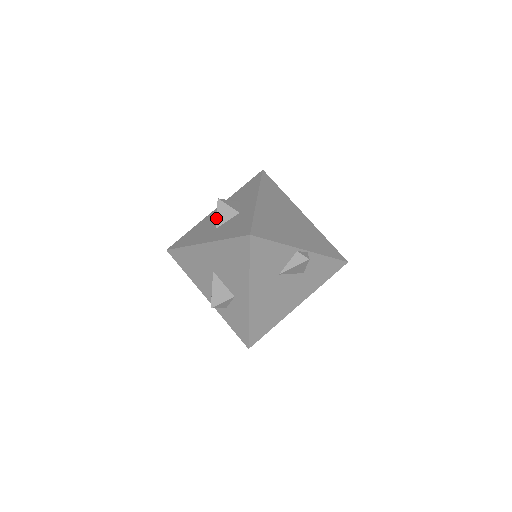
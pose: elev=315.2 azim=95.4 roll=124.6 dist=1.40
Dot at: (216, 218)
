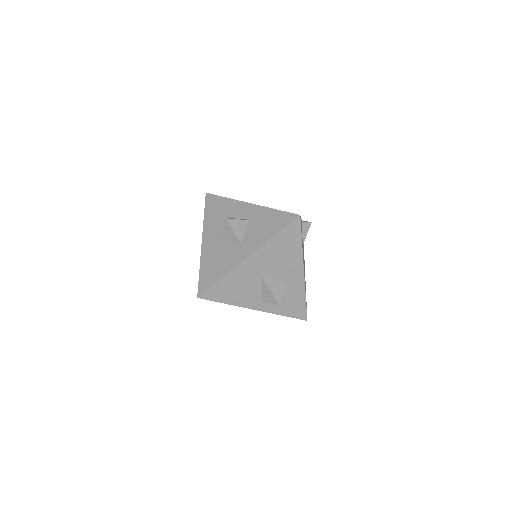
Dot at: (236, 235)
